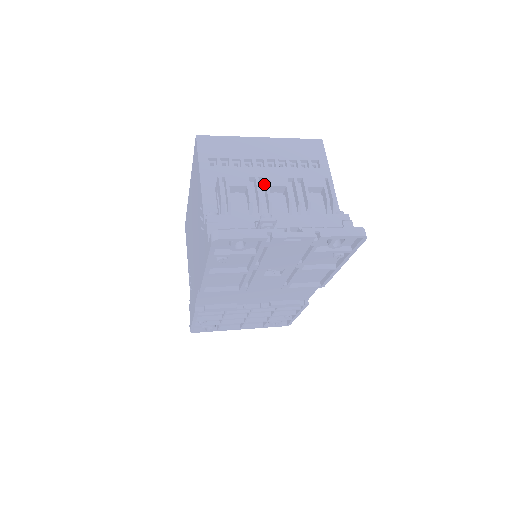
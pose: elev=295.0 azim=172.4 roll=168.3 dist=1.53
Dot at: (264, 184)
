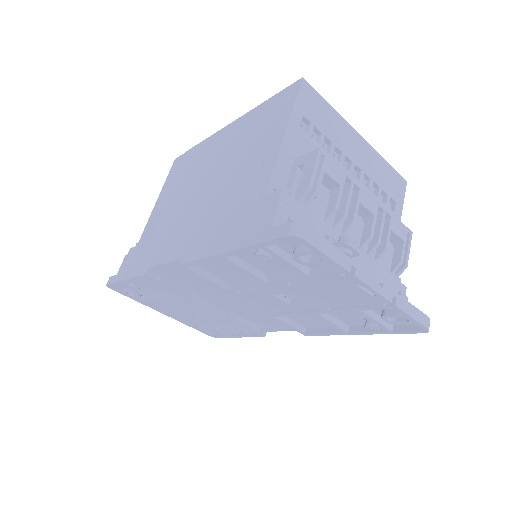
Dot at: (354, 195)
